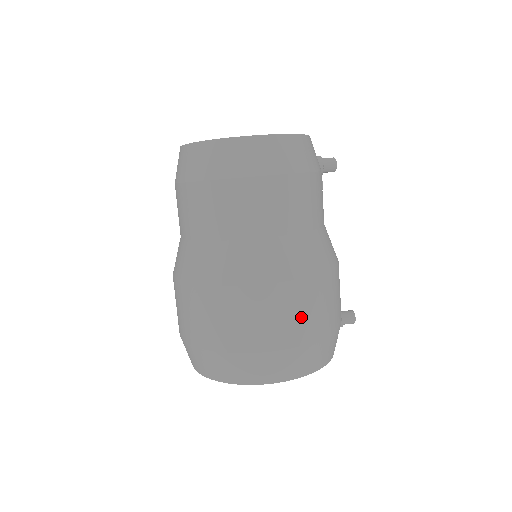
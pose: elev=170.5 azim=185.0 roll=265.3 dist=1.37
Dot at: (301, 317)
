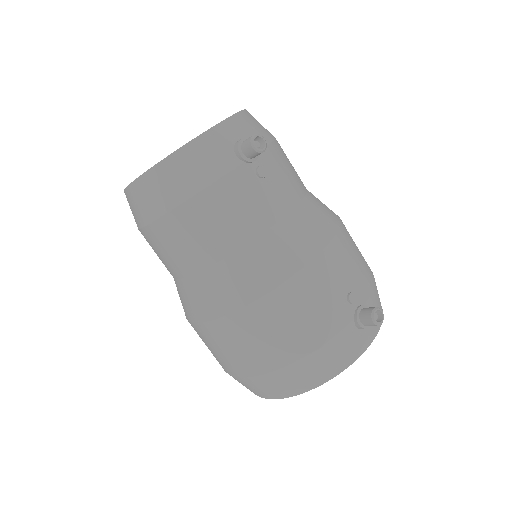
Dot at: (244, 350)
